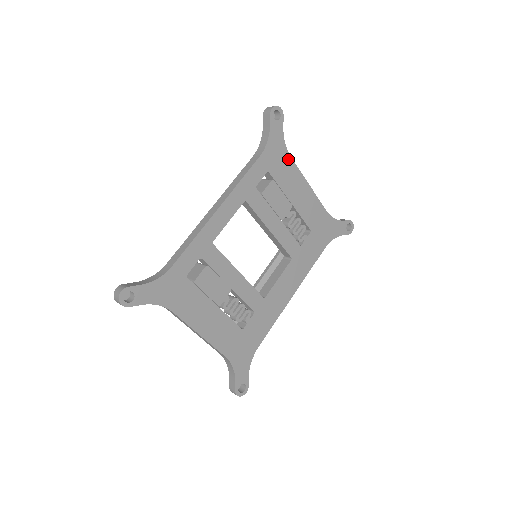
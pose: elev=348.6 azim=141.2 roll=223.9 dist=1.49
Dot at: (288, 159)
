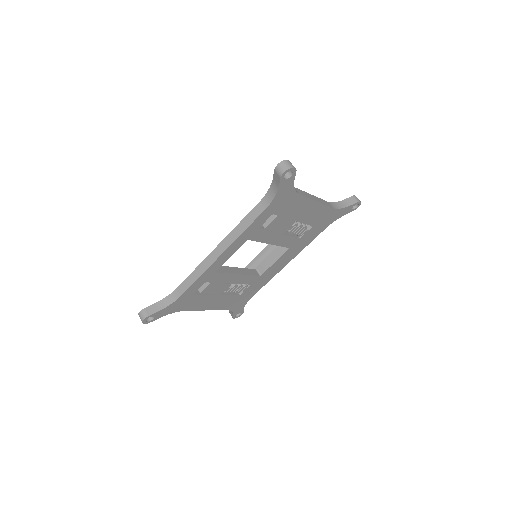
Dot at: (296, 197)
